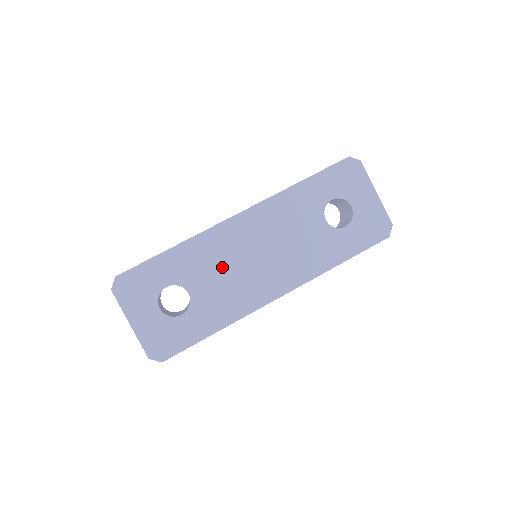
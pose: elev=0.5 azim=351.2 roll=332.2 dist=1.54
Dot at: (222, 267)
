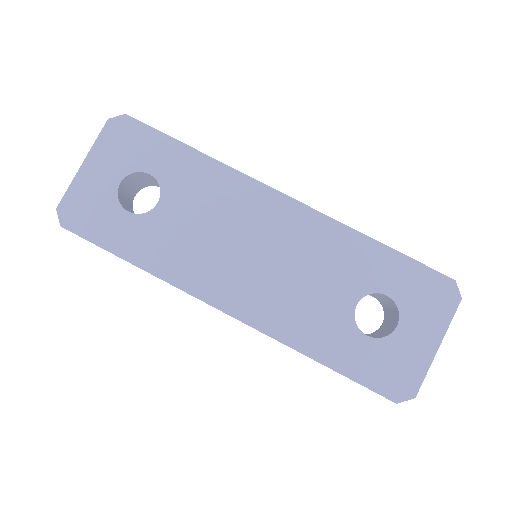
Dot at: (213, 219)
